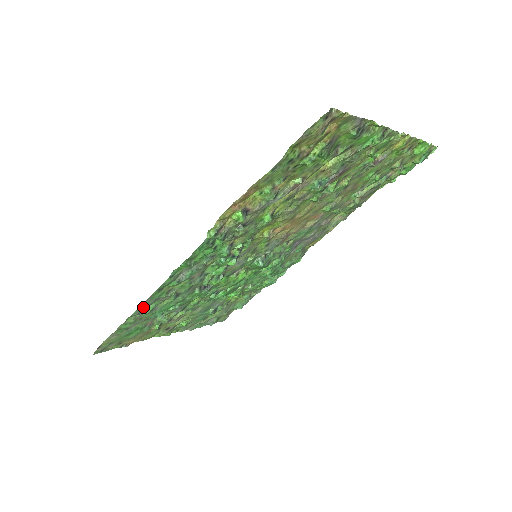
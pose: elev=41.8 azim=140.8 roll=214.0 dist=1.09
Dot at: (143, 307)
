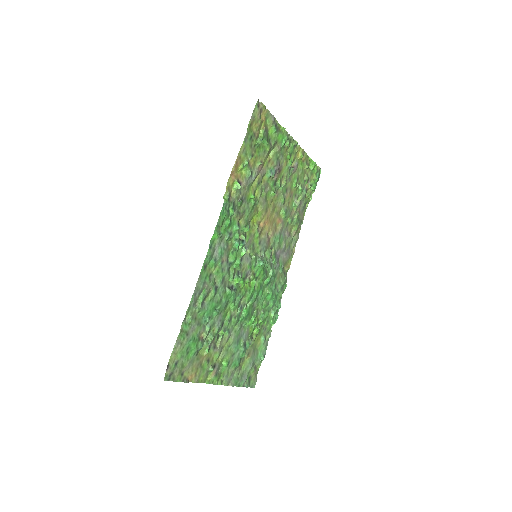
Dot at: (196, 293)
